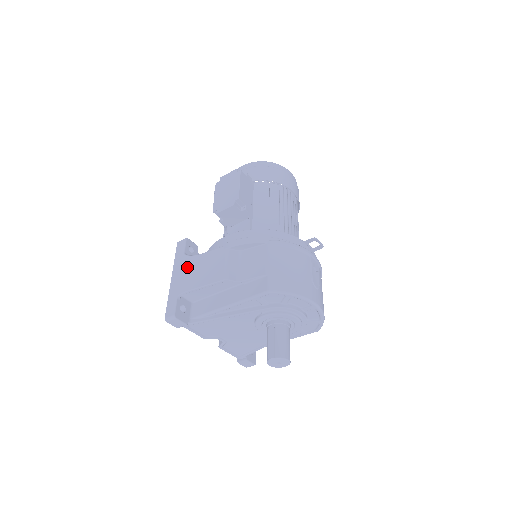
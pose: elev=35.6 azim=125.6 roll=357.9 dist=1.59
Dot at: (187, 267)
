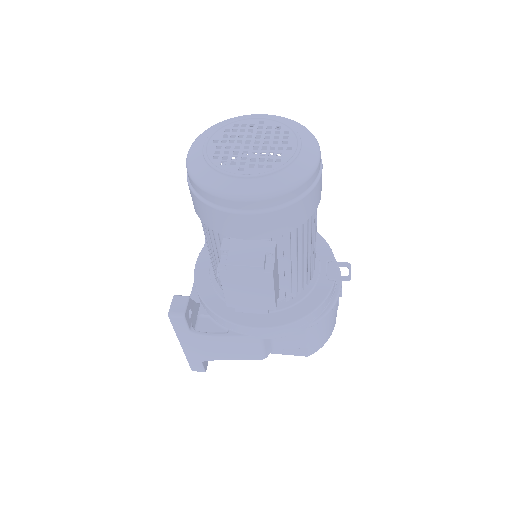
Dot at: (204, 345)
